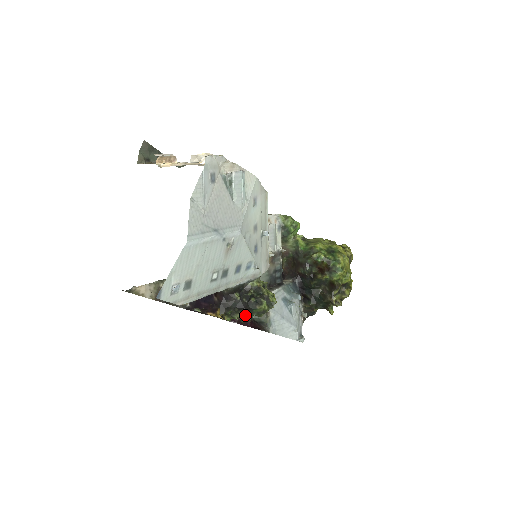
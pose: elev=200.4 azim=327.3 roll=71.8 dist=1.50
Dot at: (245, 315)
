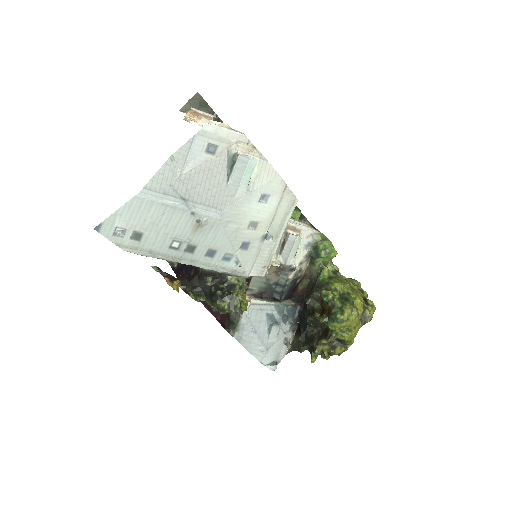
Dot at: occluded
